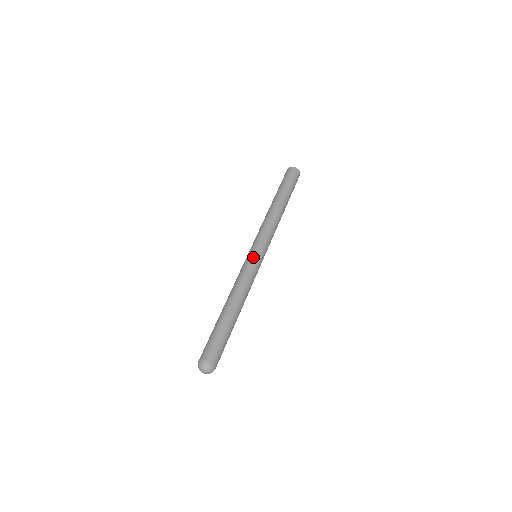
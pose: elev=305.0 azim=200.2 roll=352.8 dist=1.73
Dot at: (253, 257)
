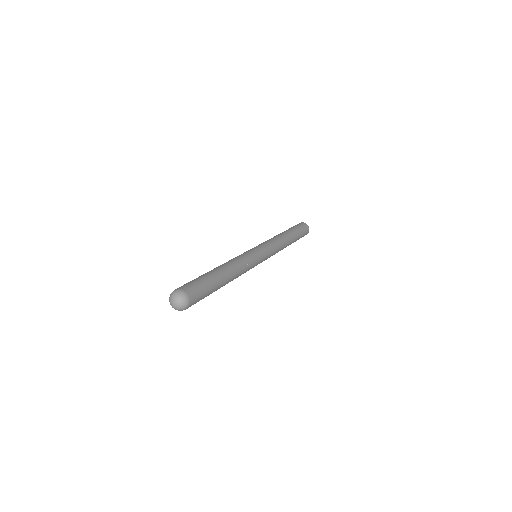
Dot at: occluded
